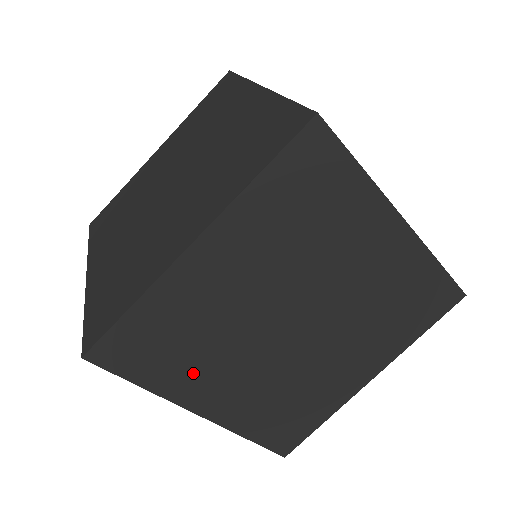
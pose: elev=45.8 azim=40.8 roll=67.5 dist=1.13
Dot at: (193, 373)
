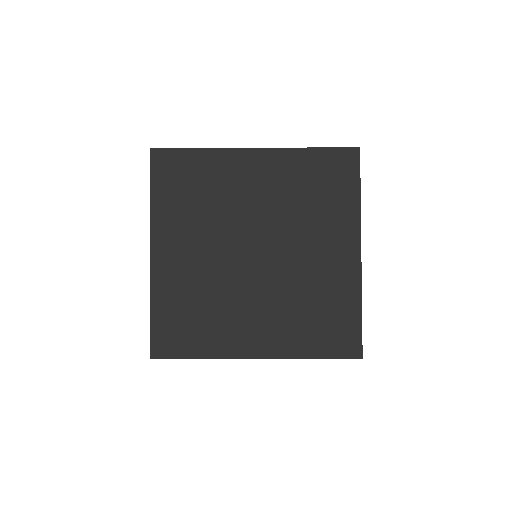
Dot at: (222, 330)
